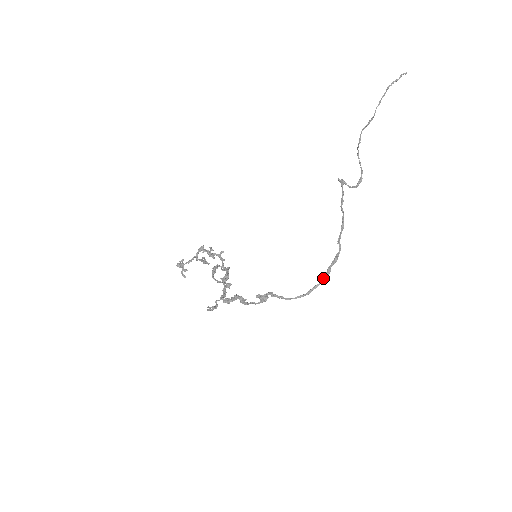
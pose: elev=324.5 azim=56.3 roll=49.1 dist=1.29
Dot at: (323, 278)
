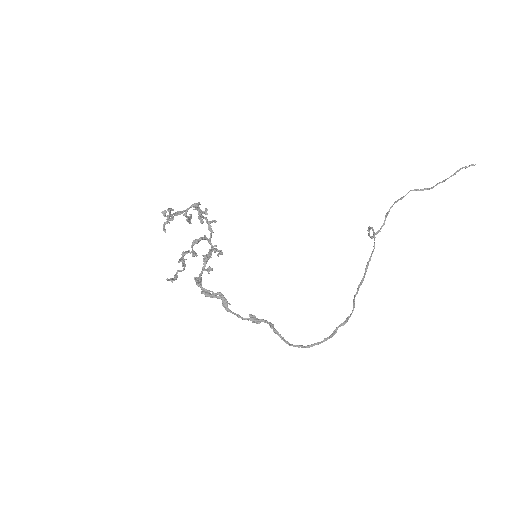
Dot at: (328, 338)
